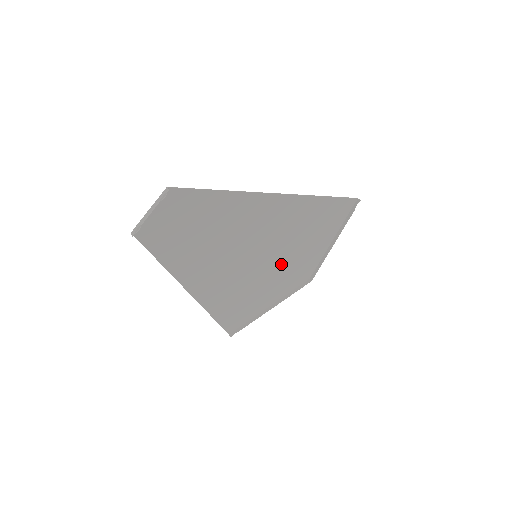
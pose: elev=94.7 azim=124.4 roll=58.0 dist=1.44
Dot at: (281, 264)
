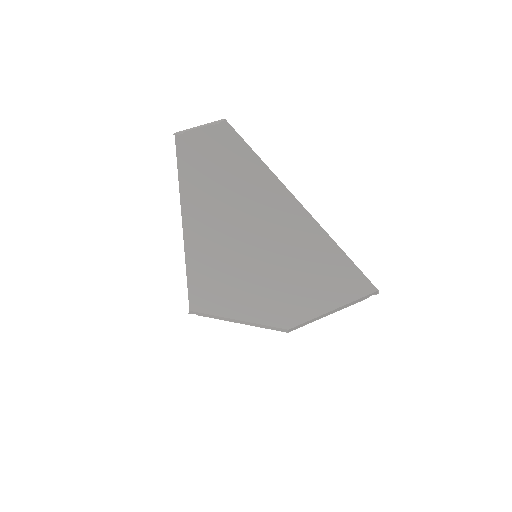
Dot at: (272, 287)
